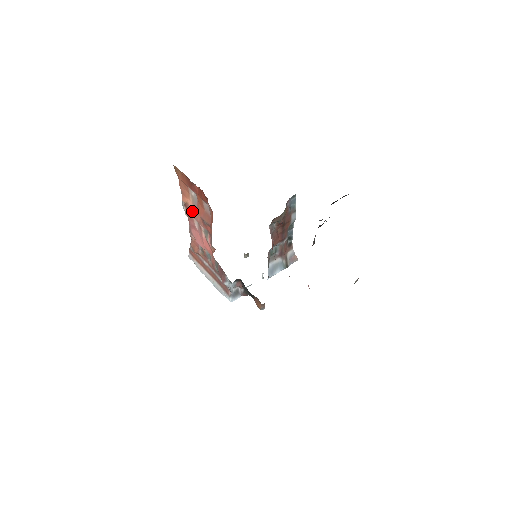
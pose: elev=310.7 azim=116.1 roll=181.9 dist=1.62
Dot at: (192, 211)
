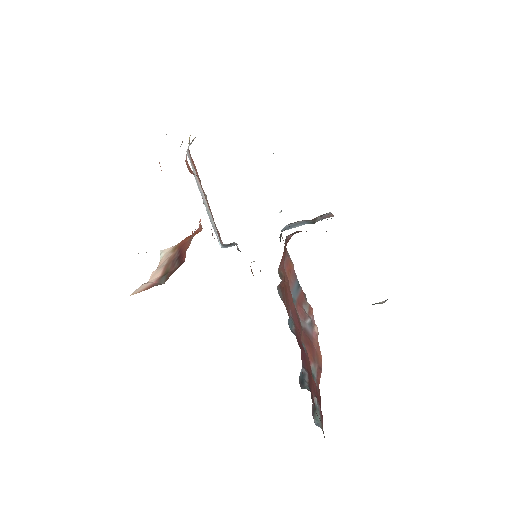
Dot at: occluded
